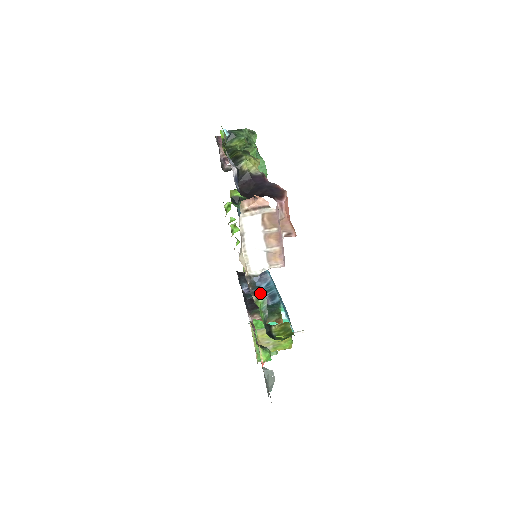
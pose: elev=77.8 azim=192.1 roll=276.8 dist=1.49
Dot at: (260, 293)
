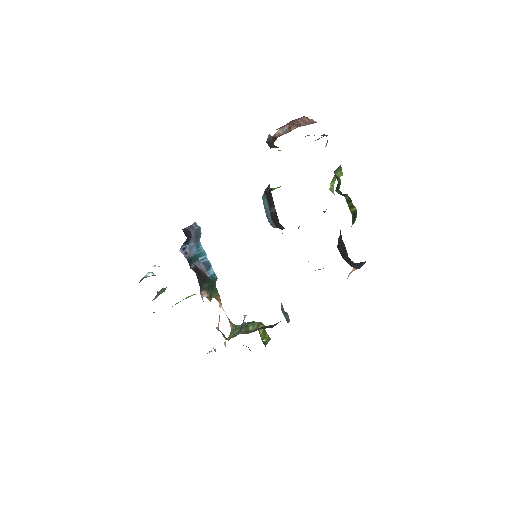
Dot at: occluded
